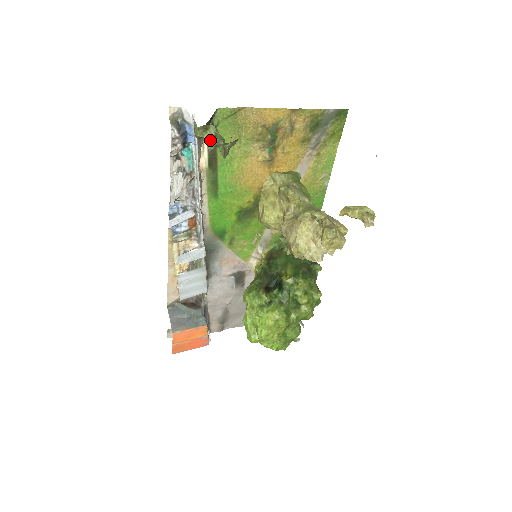
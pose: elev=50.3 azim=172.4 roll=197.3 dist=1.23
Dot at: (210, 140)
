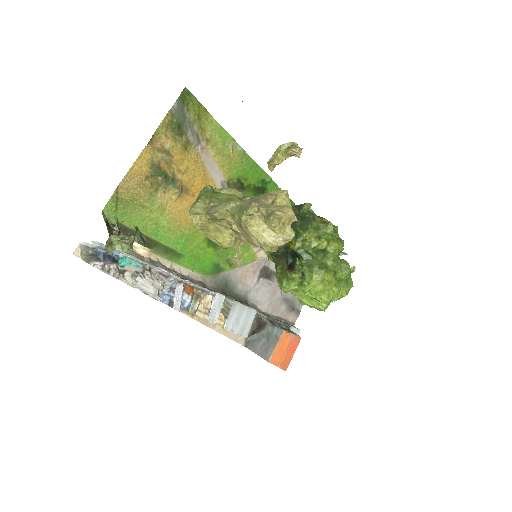
Dot at: (123, 246)
